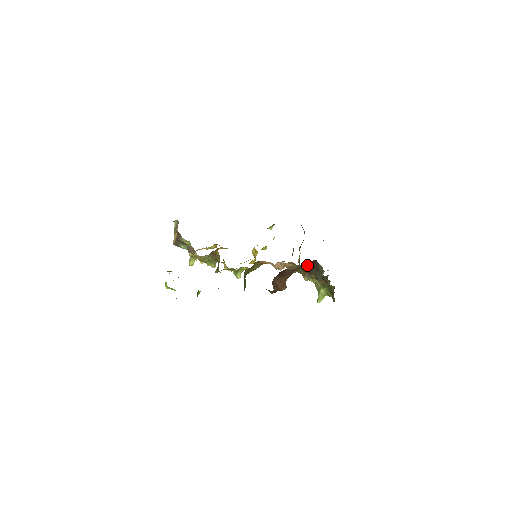
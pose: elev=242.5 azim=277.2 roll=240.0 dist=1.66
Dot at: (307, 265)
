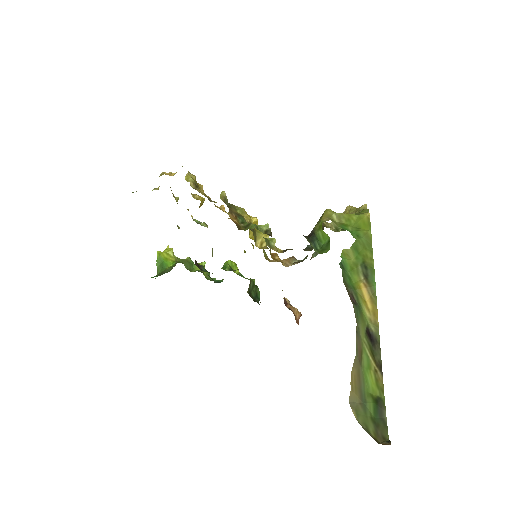
Dot at: occluded
